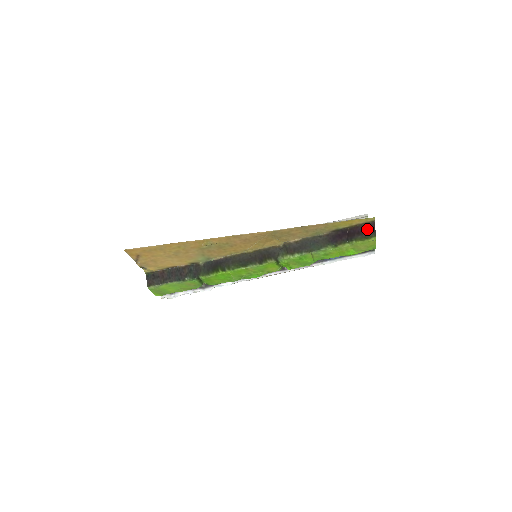
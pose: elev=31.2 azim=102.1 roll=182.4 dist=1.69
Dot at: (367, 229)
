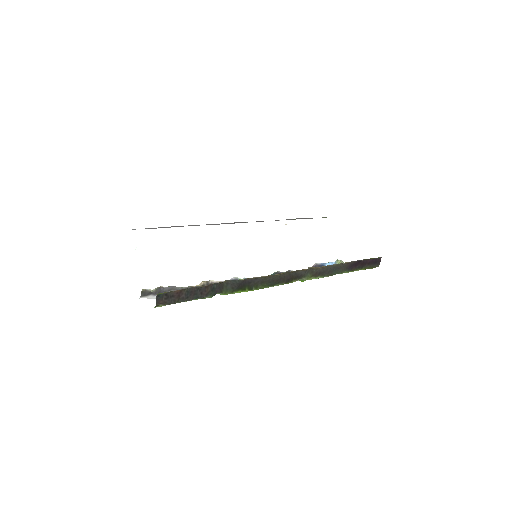
Dot at: (376, 261)
